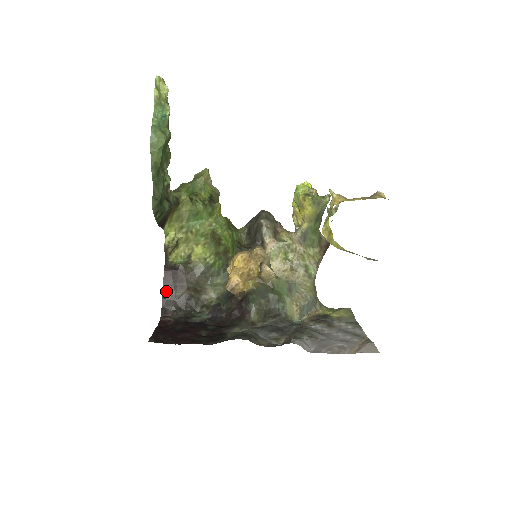
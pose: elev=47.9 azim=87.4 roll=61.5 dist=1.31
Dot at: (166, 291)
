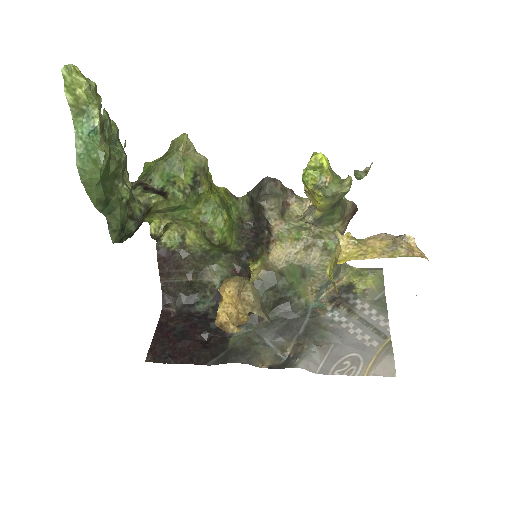
Dot at: (163, 278)
